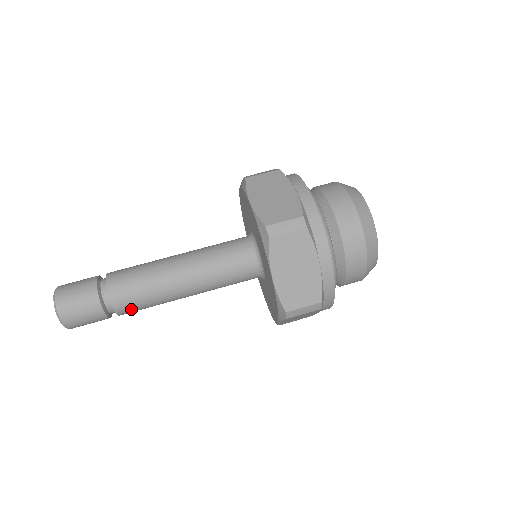
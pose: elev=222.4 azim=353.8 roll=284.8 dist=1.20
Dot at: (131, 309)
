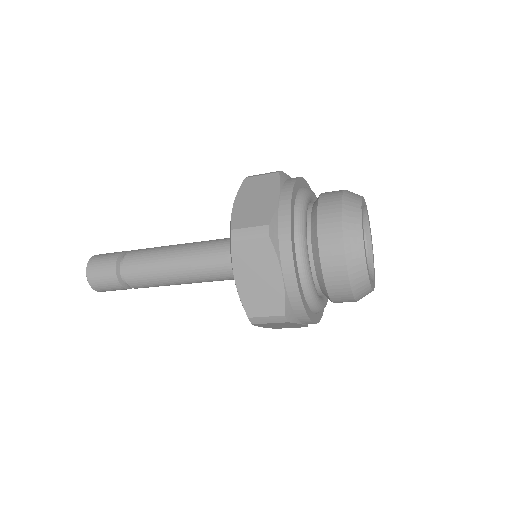
Dot at: (141, 285)
